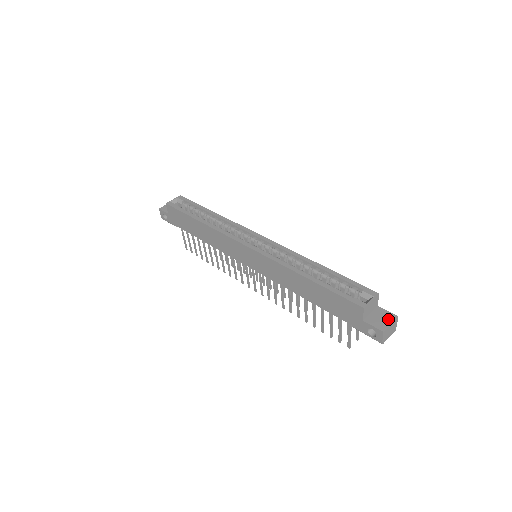
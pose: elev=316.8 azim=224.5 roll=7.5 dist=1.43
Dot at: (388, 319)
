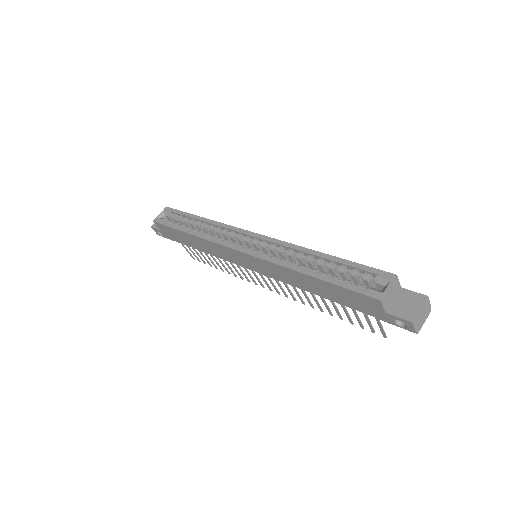
Dot at: (416, 303)
